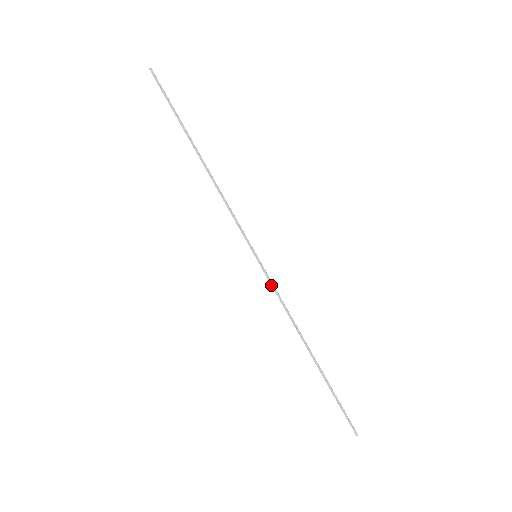
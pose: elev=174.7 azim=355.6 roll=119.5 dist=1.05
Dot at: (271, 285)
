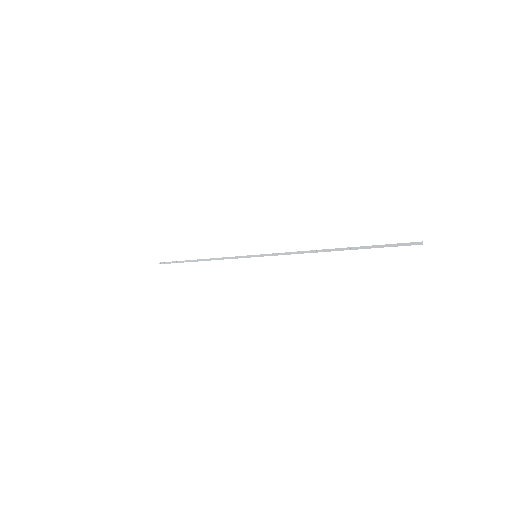
Dot at: (275, 255)
